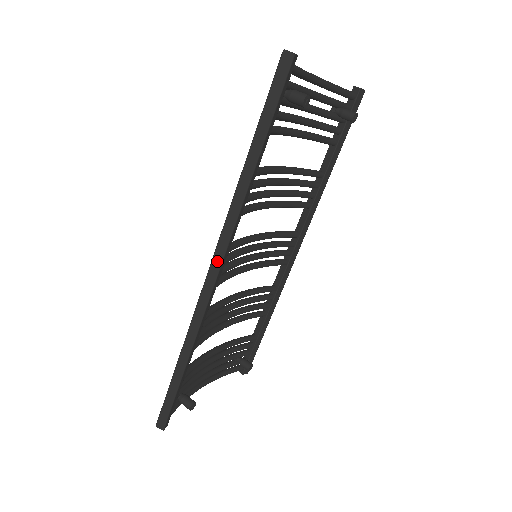
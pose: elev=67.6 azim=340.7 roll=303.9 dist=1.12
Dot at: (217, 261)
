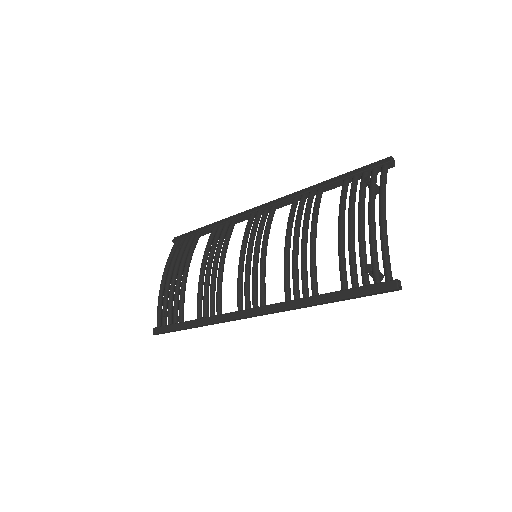
Dot at: (260, 315)
